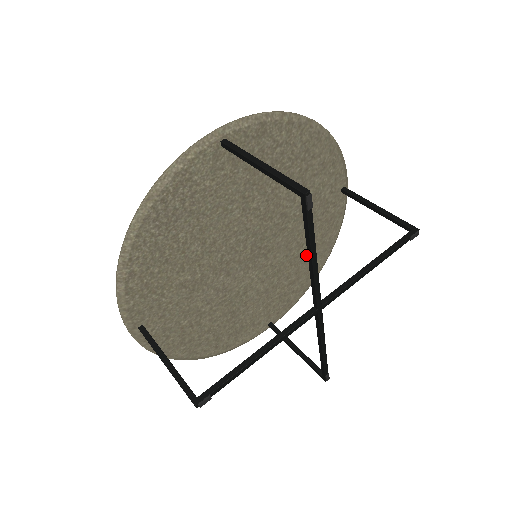
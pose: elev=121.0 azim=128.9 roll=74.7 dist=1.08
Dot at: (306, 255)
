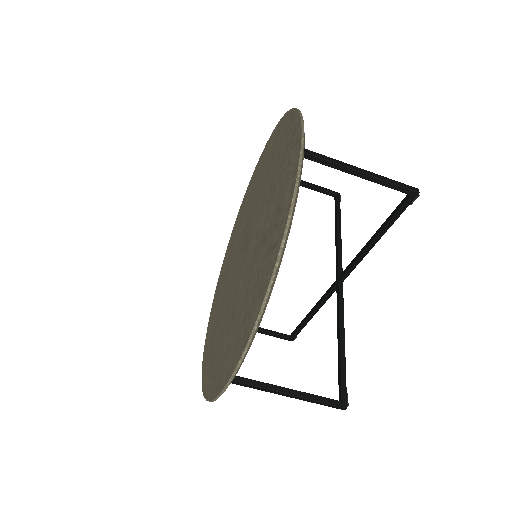
Dot at: occluded
